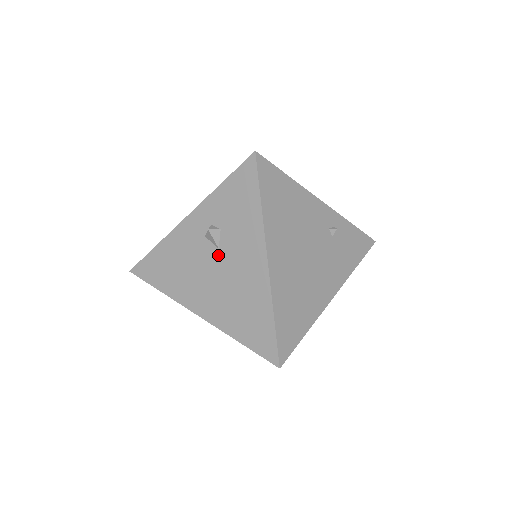
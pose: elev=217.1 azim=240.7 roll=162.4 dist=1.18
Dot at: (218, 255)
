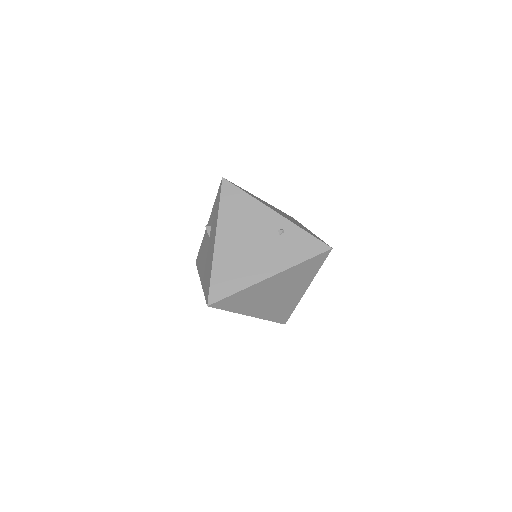
Dot at: (209, 242)
